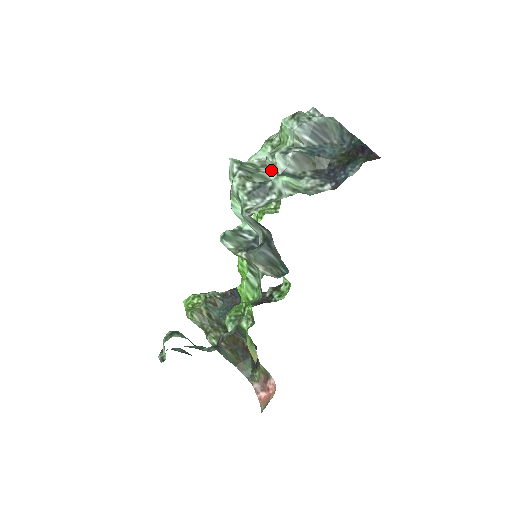
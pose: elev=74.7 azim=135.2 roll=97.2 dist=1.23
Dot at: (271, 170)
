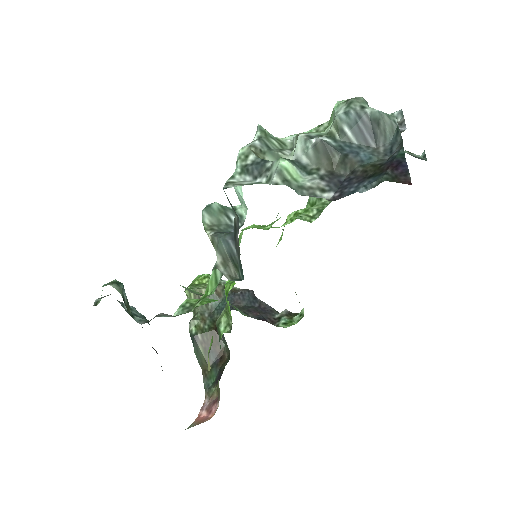
Dot at: occluded
